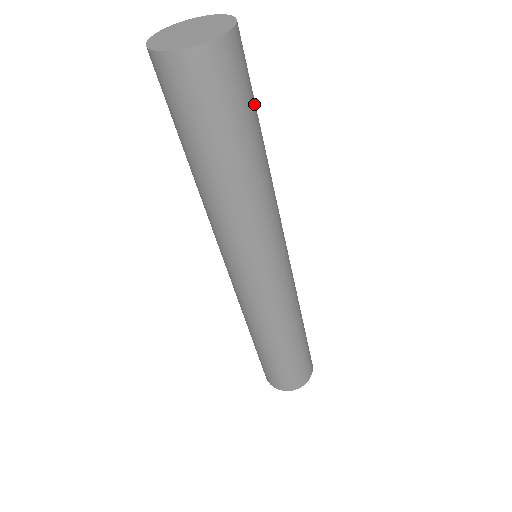
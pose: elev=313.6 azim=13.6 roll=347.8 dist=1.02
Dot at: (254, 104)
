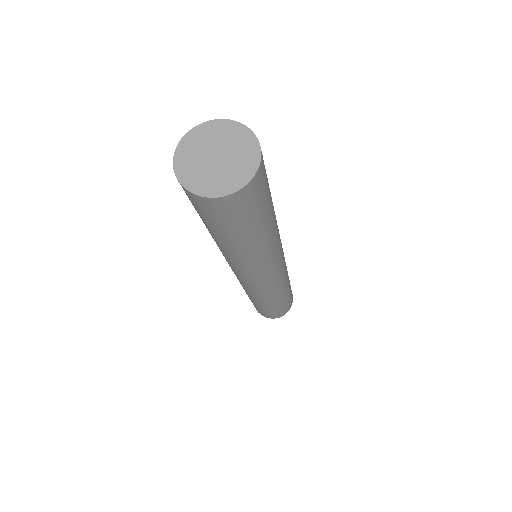
Dot at: occluded
